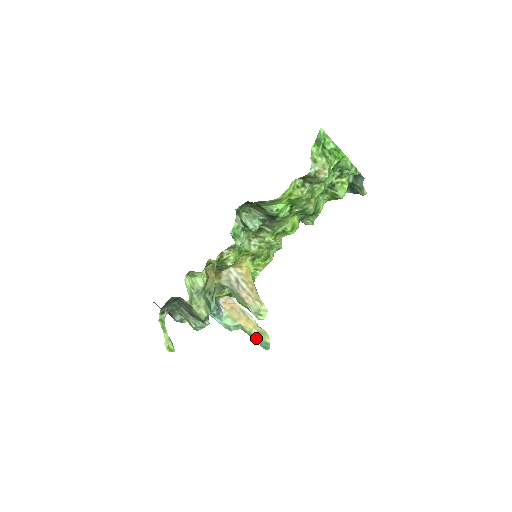
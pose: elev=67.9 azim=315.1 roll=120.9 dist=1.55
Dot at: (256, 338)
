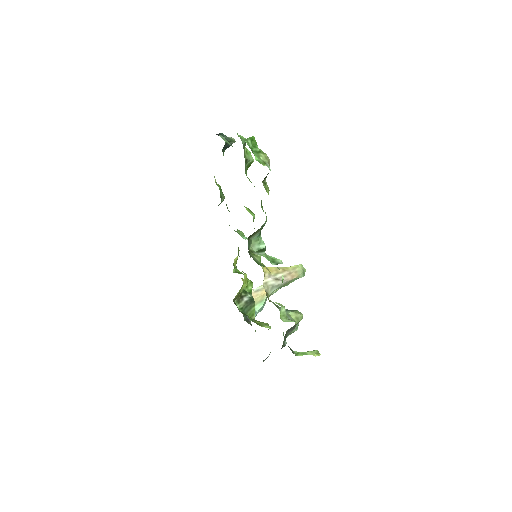
Dot at: occluded
